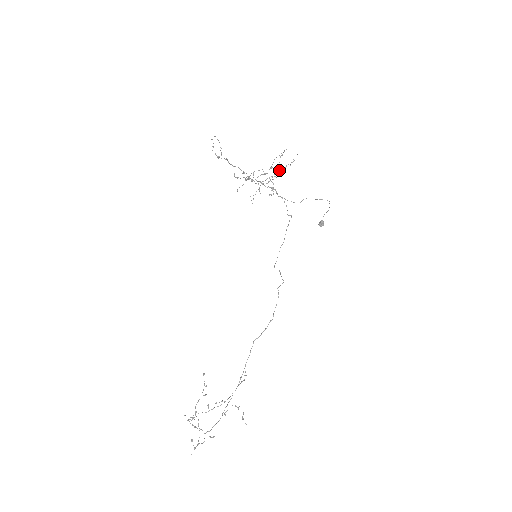
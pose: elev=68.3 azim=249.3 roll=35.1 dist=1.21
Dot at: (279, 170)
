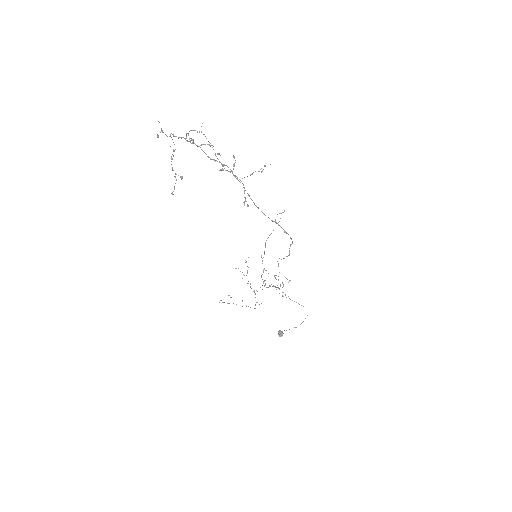
Dot at: (275, 287)
